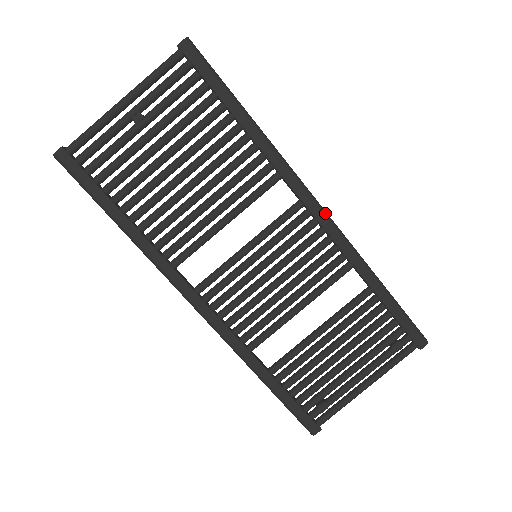
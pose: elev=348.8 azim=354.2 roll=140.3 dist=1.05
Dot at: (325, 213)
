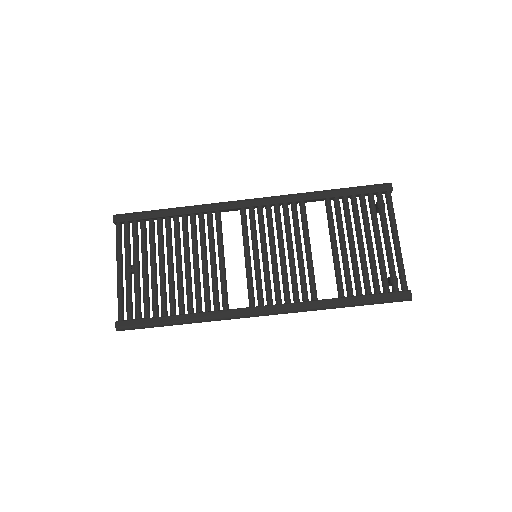
Dot at: (258, 199)
